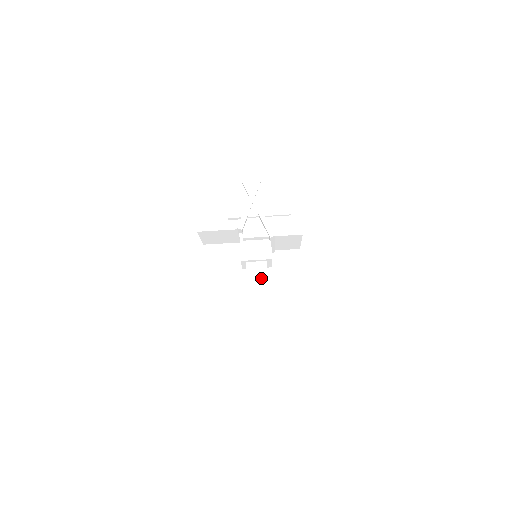
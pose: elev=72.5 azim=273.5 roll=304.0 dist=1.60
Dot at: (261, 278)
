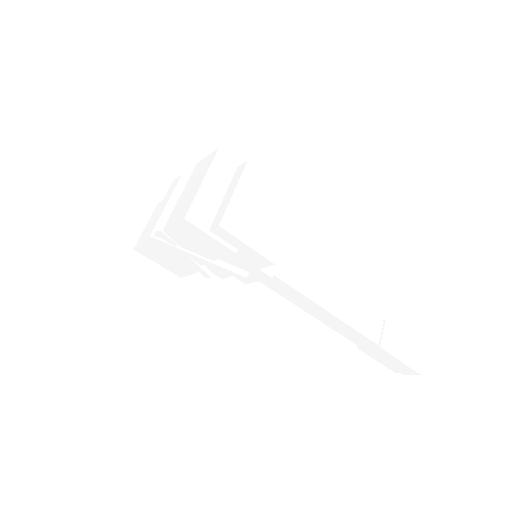
Dot at: (282, 286)
